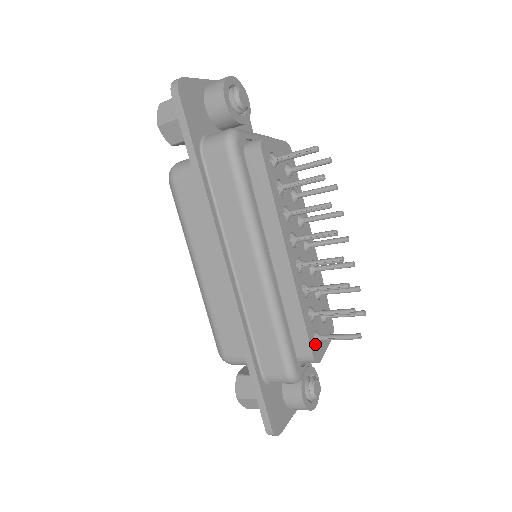
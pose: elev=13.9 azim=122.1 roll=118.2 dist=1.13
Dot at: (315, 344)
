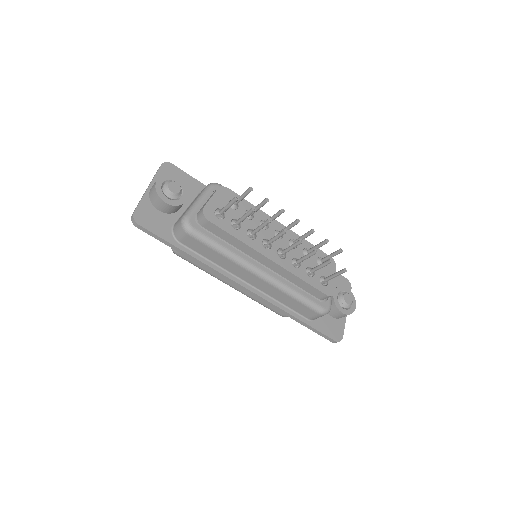
Dot at: (324, 287)
